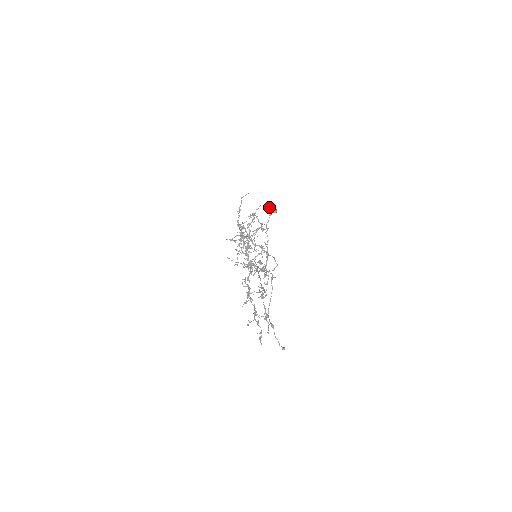
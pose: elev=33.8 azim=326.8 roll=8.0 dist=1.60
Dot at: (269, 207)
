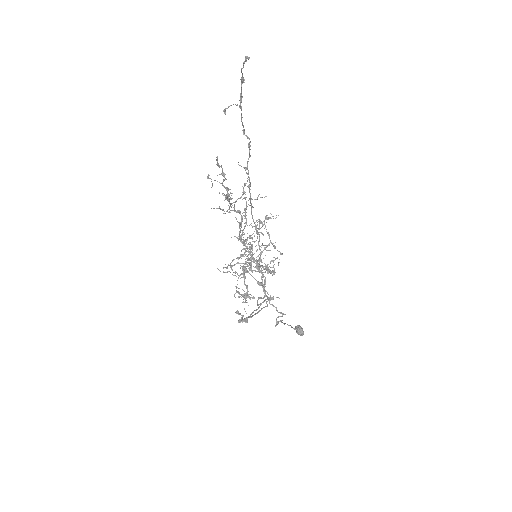
Dot at: occluded
